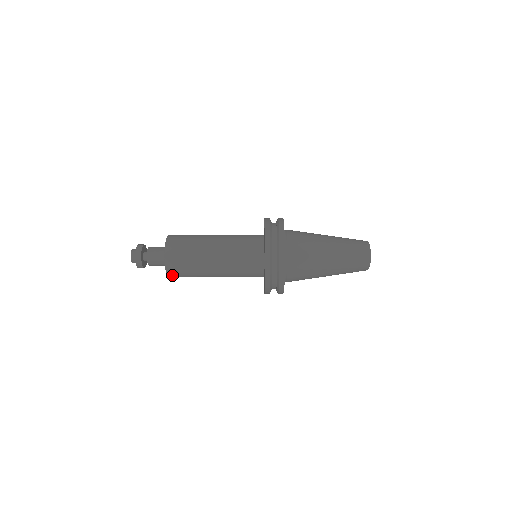
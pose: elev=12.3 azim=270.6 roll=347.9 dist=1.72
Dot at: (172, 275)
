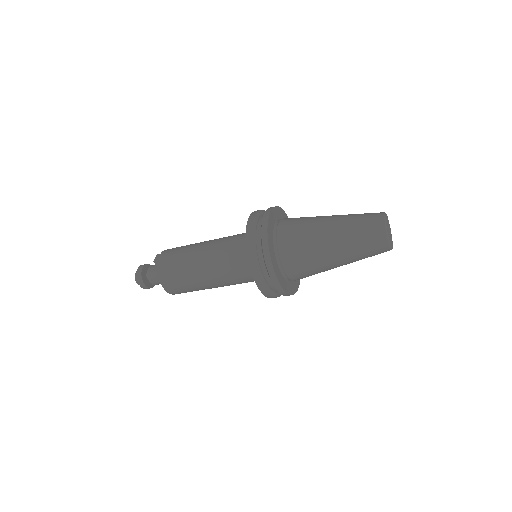
Dot at: (164, 278)
